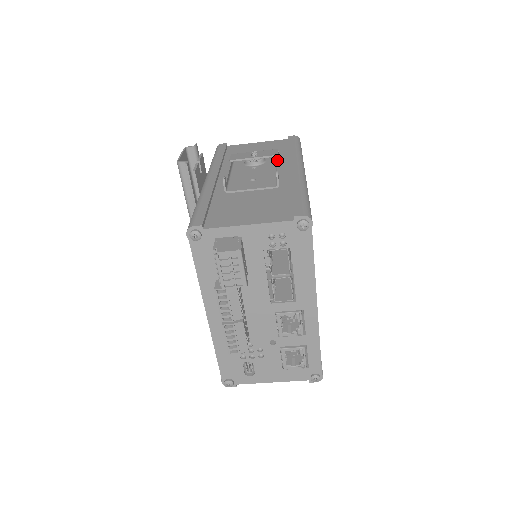
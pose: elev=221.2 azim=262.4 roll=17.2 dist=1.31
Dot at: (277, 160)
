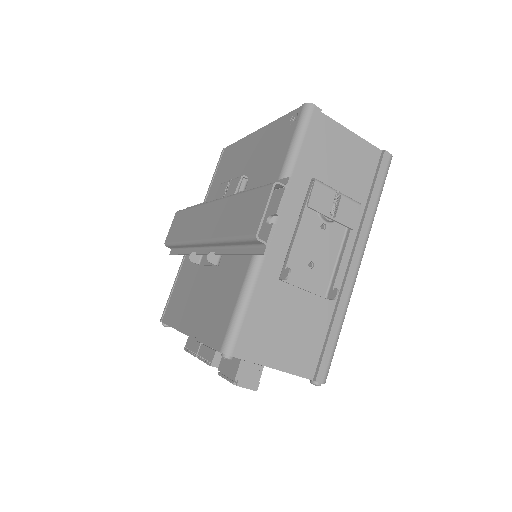
Dot at: (349, 237)
